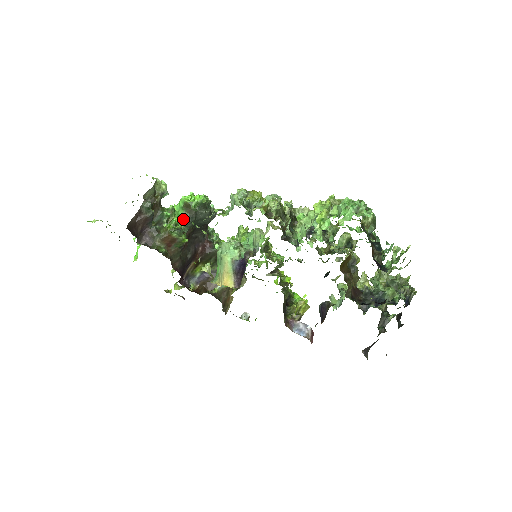
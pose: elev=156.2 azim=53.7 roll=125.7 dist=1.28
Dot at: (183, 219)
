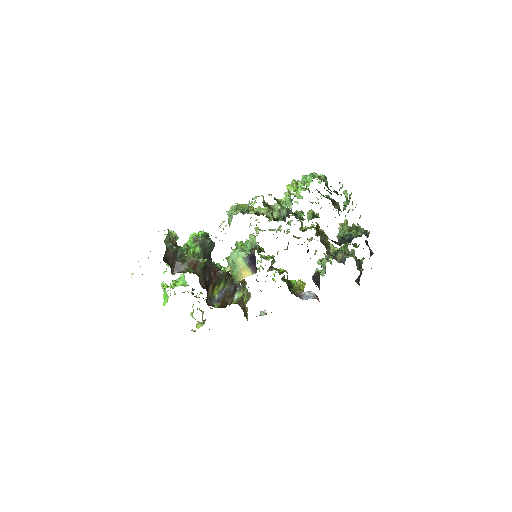
Dot at: (197, 249)
